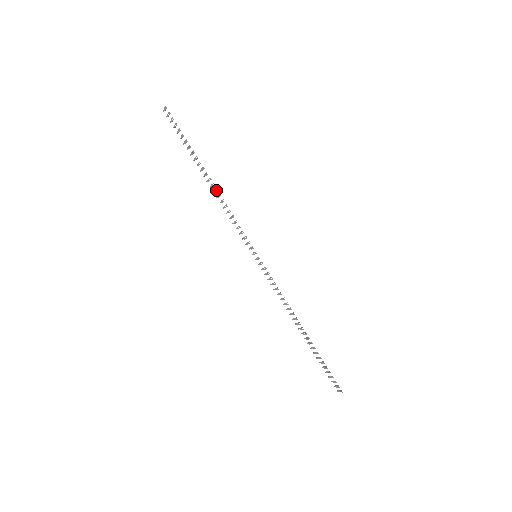
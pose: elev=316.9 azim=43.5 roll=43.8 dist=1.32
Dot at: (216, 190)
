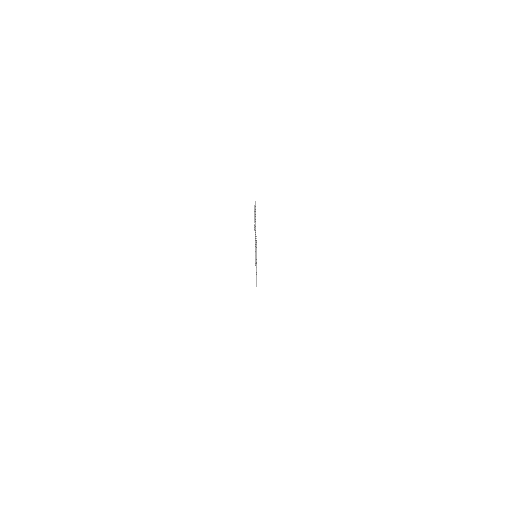
Dot at: (255, 238)
